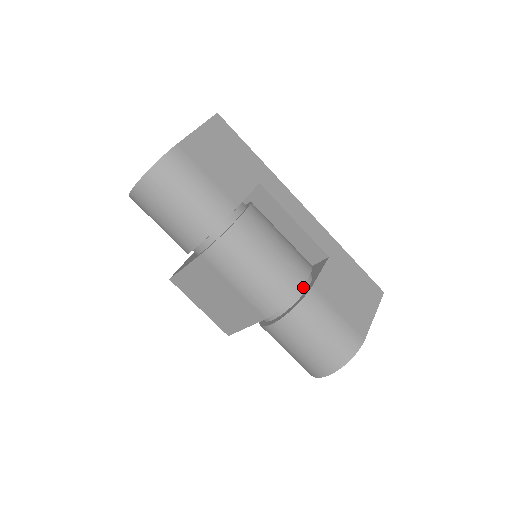
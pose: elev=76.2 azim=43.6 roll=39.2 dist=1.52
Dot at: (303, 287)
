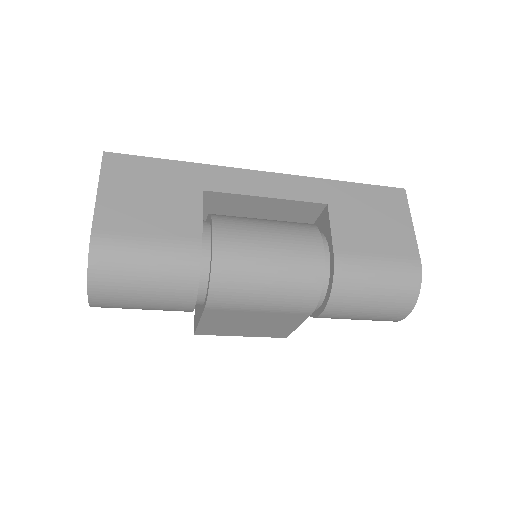
Dot at: (325, 260)
